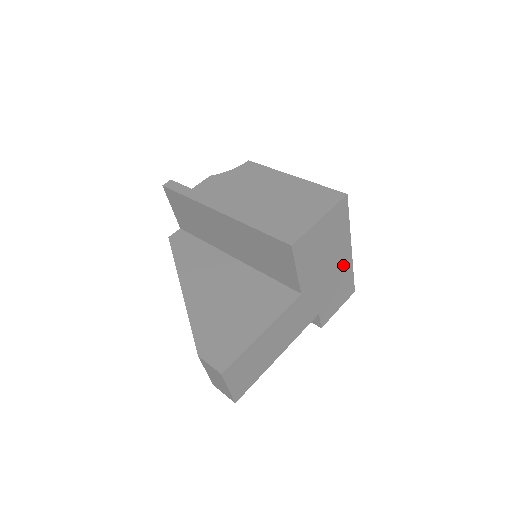
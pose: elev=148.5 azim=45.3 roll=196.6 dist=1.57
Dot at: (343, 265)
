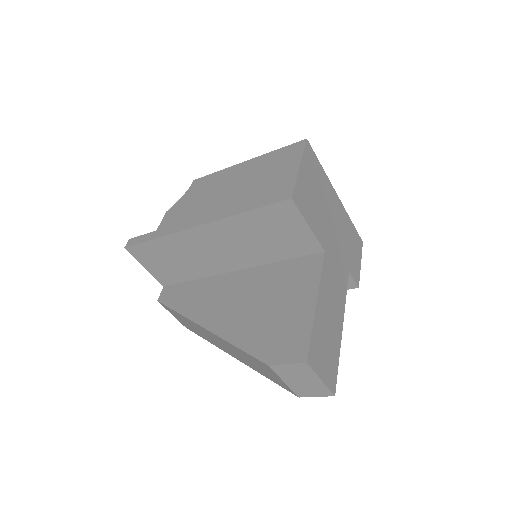
Dot at: (340, 215)
